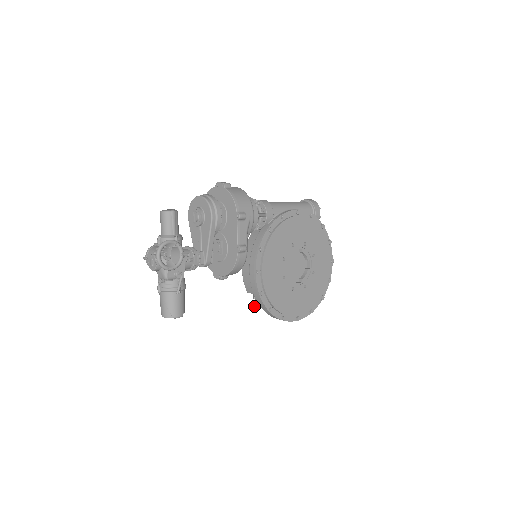
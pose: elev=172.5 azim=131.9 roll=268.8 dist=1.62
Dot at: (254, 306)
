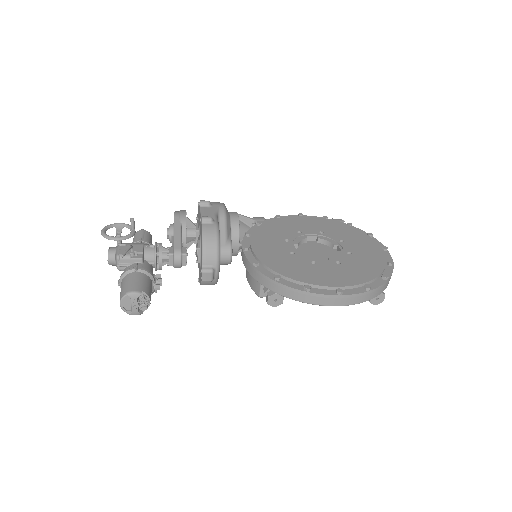
Dot at: (267, 300)
